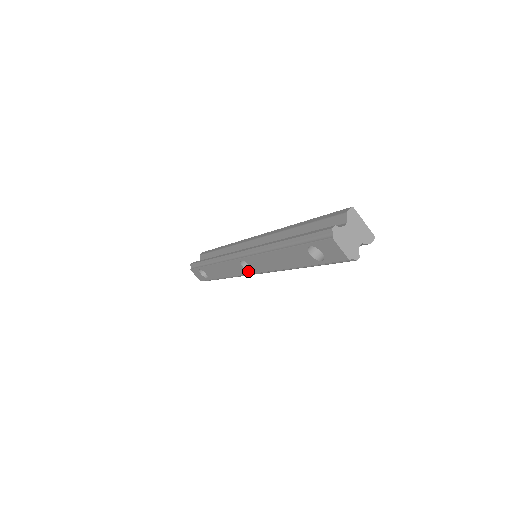
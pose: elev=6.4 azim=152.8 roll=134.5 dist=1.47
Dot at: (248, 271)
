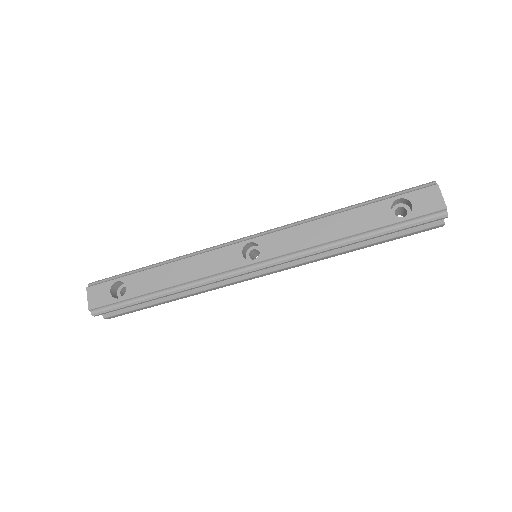
Dot at: (248, 260)
